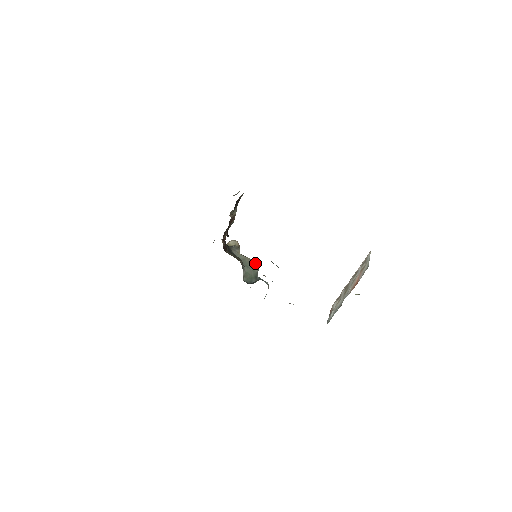
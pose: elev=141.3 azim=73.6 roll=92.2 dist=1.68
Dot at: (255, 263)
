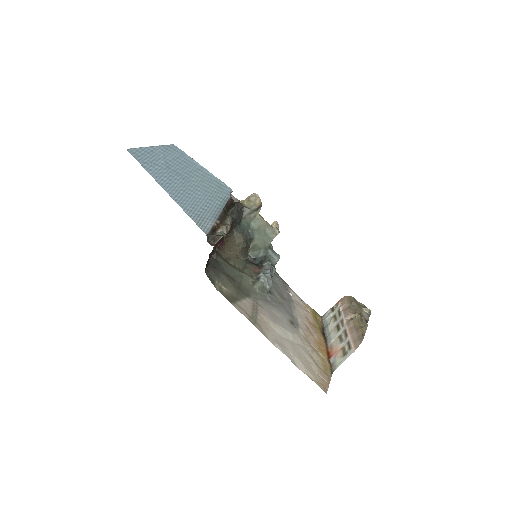
Dot at: (272, 231)
